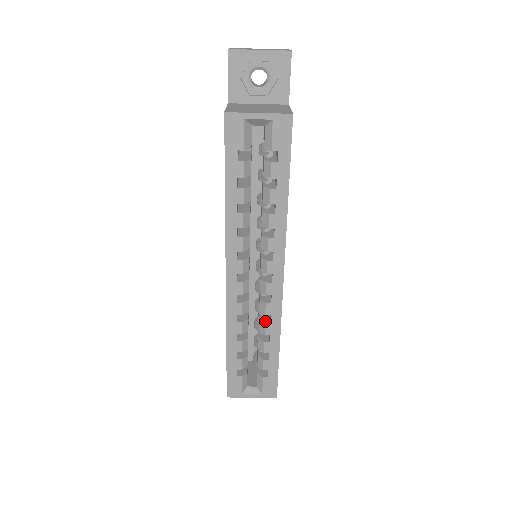
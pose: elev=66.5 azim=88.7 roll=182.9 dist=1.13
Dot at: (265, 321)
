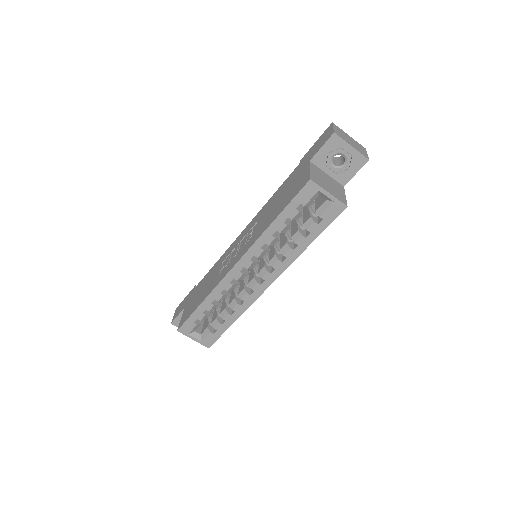
Dot at: (238, 302)
